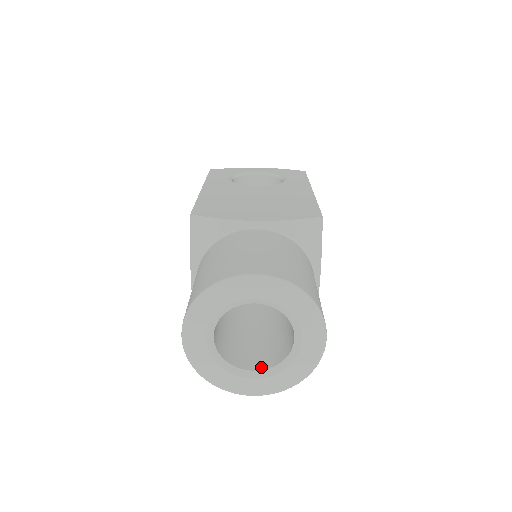
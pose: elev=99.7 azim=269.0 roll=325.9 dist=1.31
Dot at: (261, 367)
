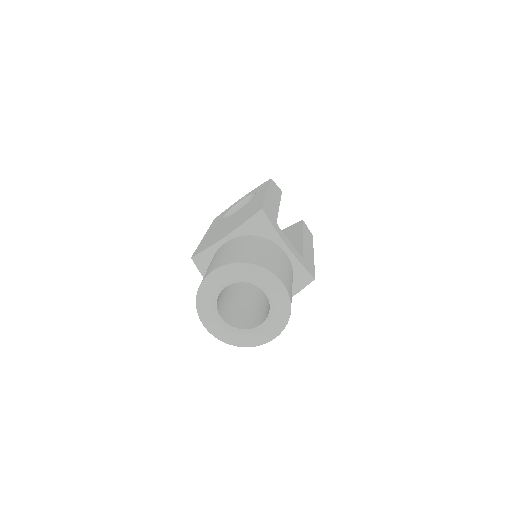
Dot at: (263, 321)
